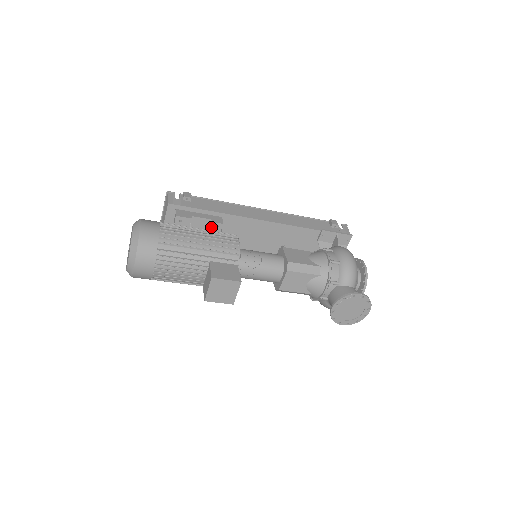
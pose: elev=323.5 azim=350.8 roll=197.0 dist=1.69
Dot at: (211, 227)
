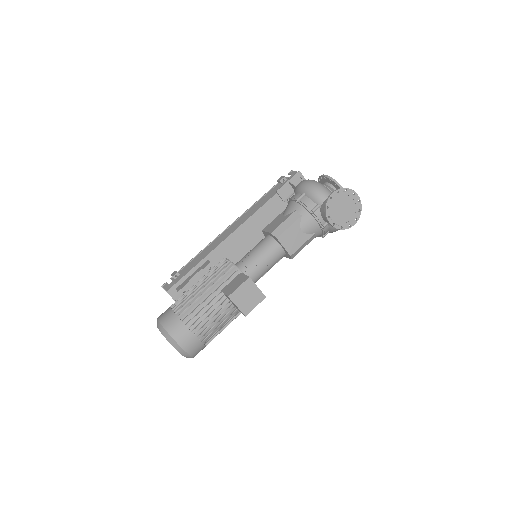
Dot at: (206, 273)
